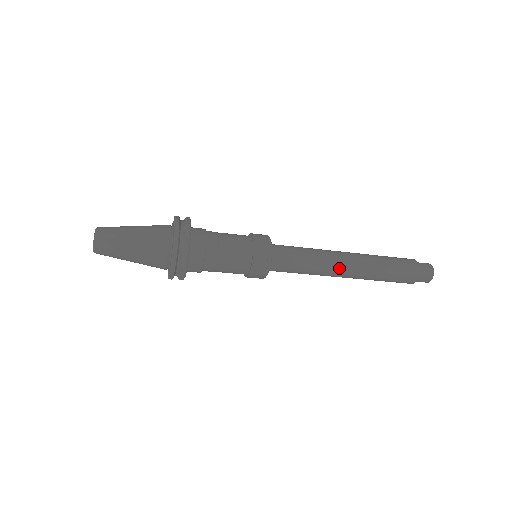
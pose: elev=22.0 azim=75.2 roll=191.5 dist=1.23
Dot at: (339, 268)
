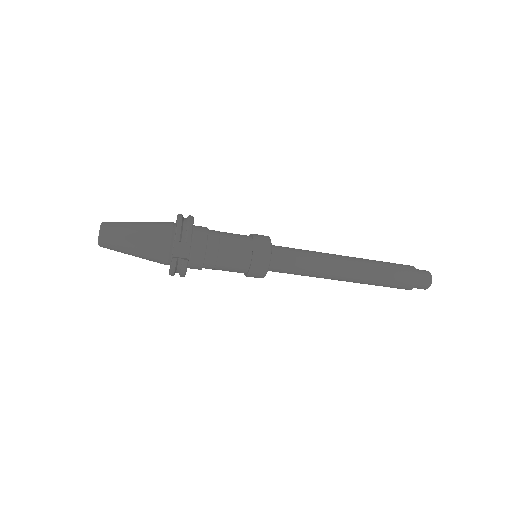
Dot at: (337, 257)
